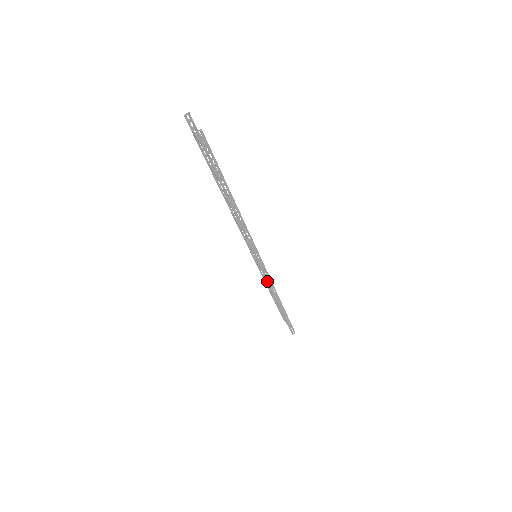
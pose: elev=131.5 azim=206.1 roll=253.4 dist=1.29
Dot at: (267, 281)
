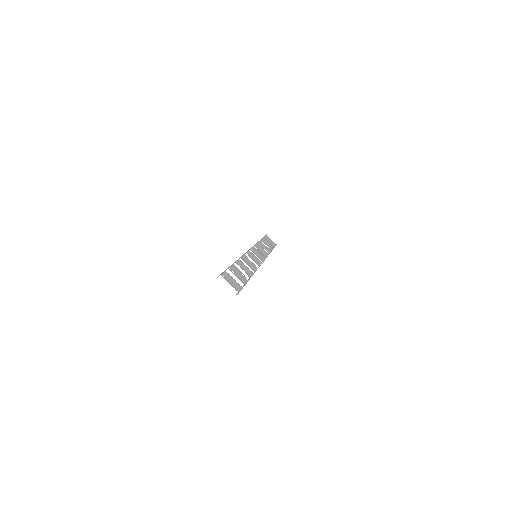
Dot at: occluded
